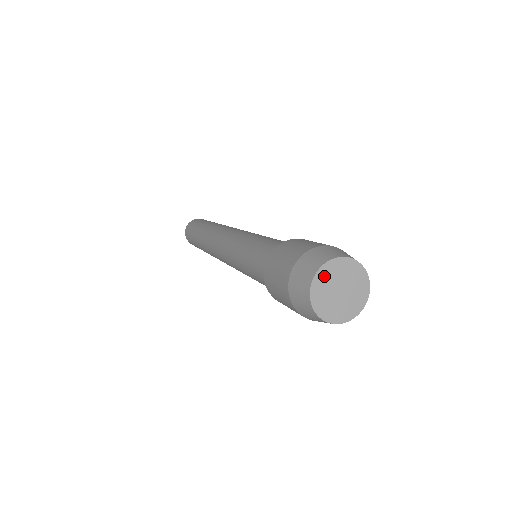
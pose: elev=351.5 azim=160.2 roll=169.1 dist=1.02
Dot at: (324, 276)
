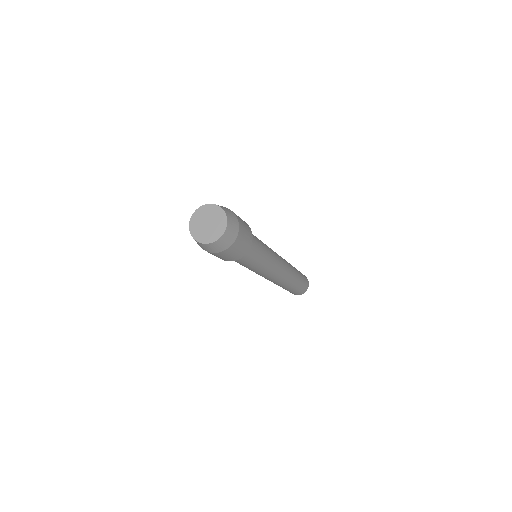
Dot at: (194, 223)
